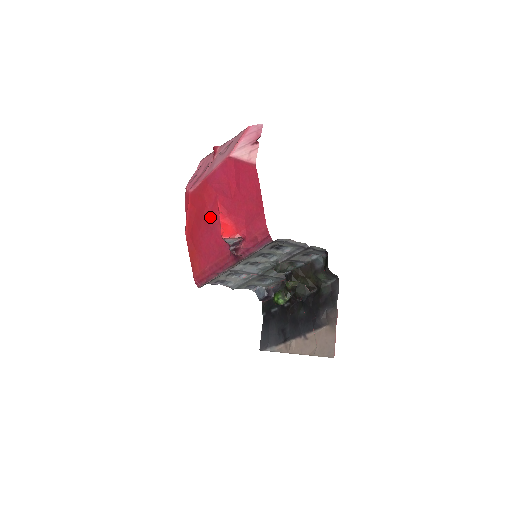
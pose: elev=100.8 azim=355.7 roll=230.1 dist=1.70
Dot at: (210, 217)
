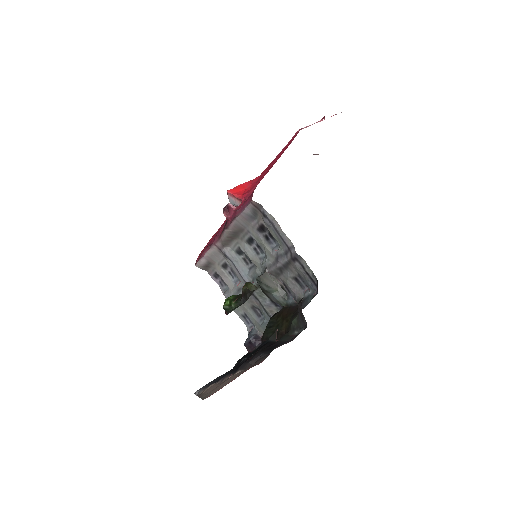
Dot at: occluded
